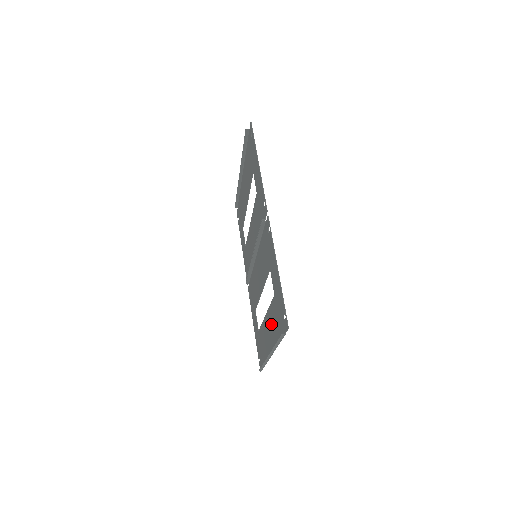
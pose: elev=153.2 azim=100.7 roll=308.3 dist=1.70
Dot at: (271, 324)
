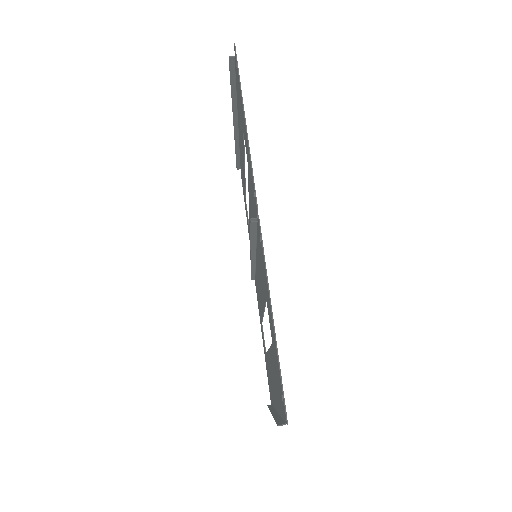
Dot at: (273, 374)
